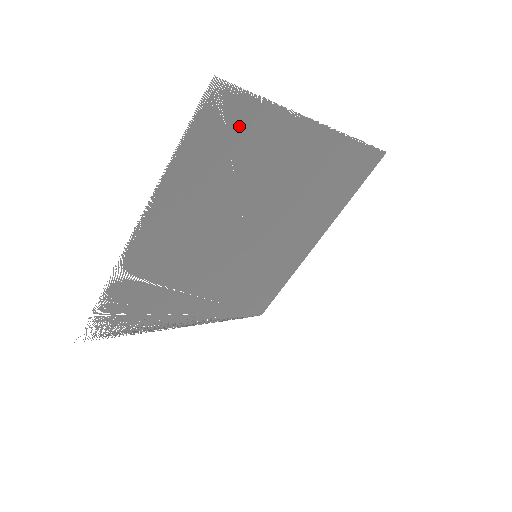
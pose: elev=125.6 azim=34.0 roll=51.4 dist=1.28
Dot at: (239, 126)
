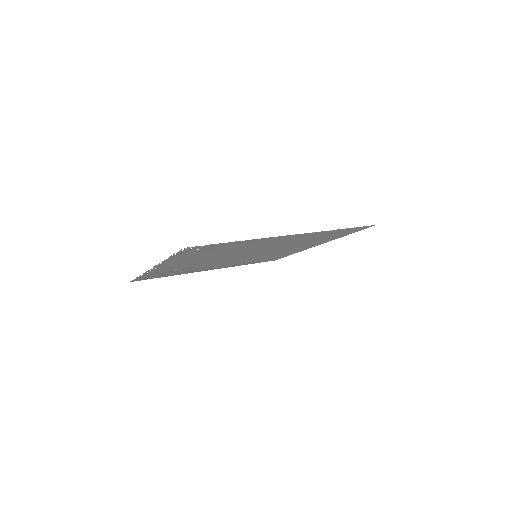
Dot at: (214, 248)
